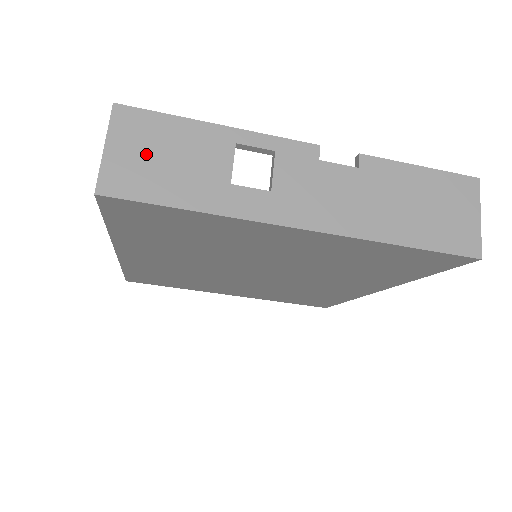
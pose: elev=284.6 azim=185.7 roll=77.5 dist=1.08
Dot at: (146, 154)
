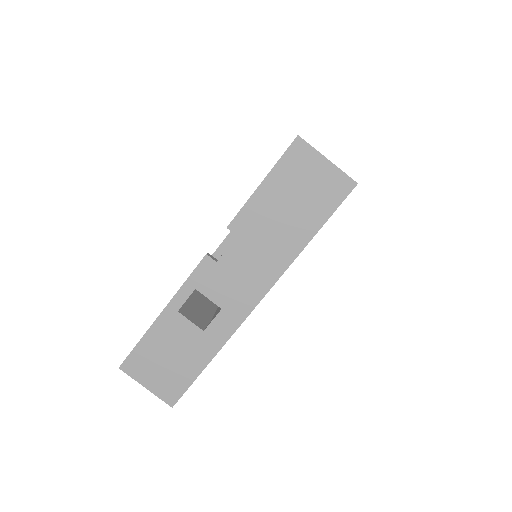
Dot at: (160, 368)
